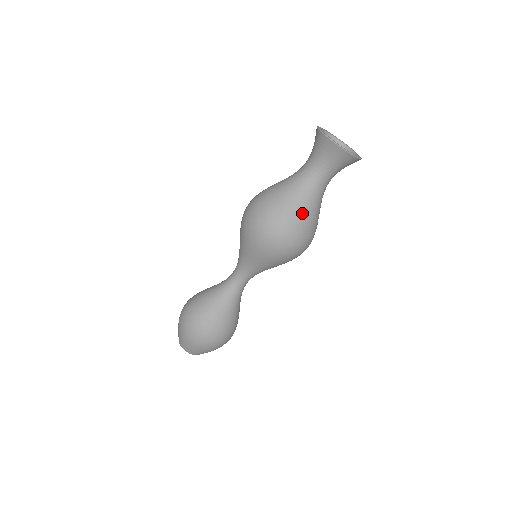
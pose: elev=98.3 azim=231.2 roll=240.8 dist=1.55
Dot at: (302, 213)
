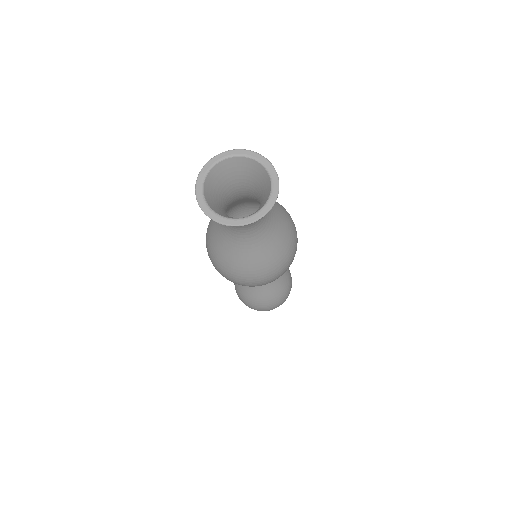
Dot at: (269, 255)
